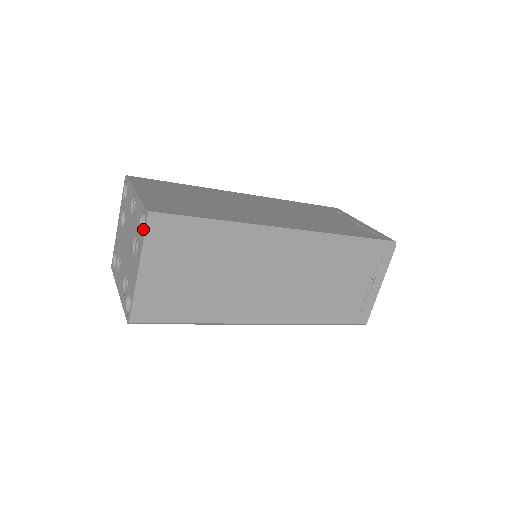
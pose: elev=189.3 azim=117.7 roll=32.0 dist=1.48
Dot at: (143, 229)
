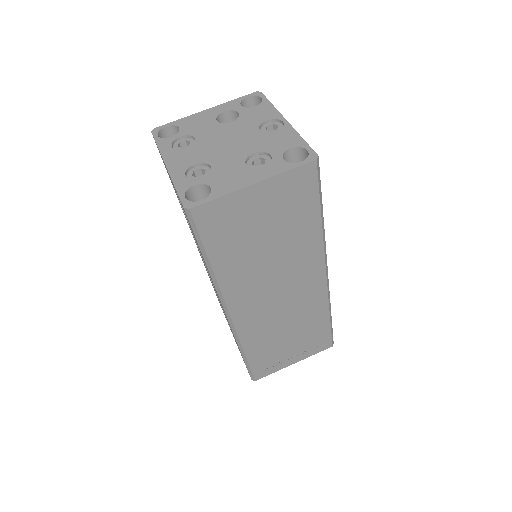
Dot at: (283, 158)
